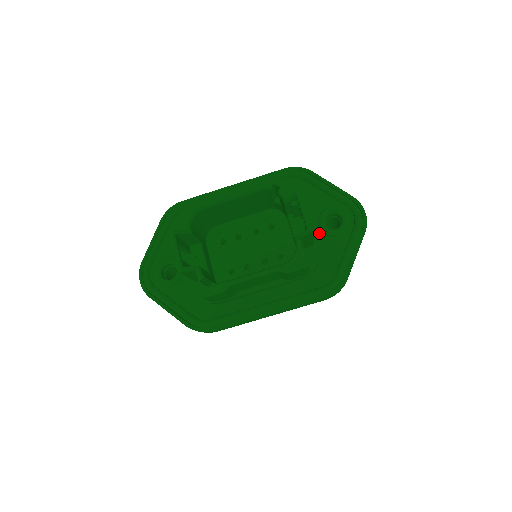
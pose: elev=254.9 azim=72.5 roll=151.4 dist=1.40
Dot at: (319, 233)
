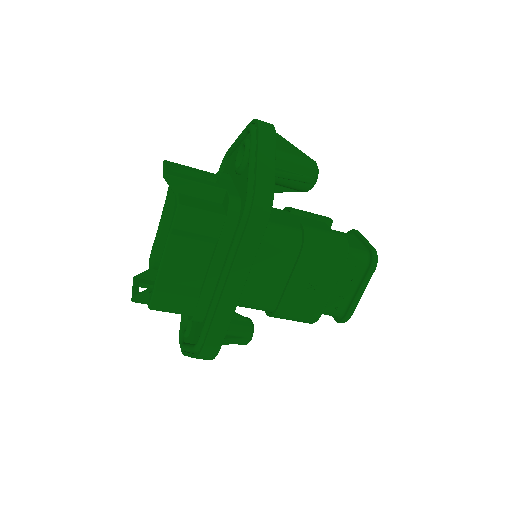
Dot at: (239, 179)
